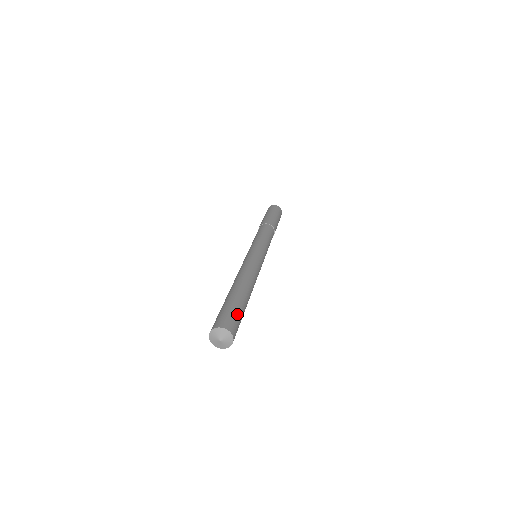
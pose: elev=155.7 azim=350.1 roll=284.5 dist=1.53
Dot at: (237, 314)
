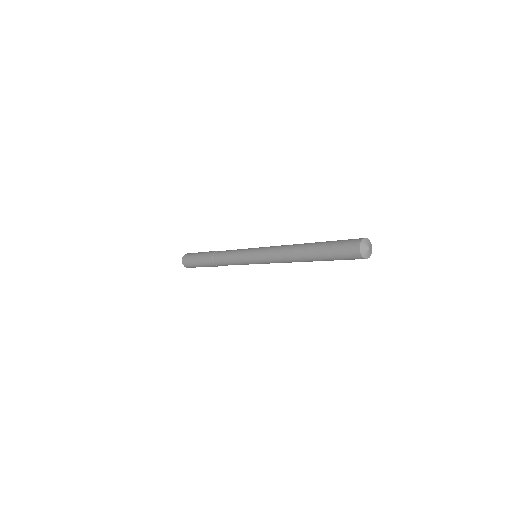
Dot at: occluded
